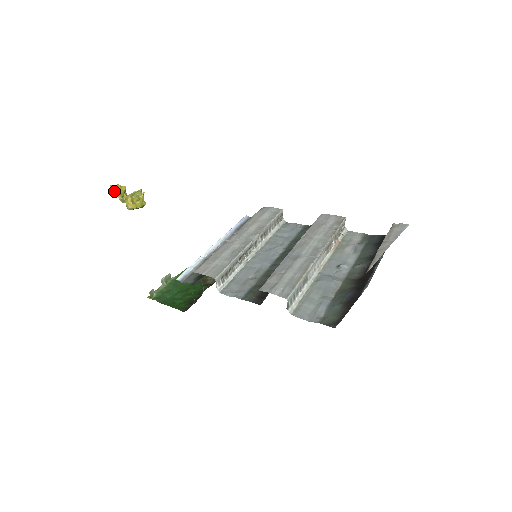
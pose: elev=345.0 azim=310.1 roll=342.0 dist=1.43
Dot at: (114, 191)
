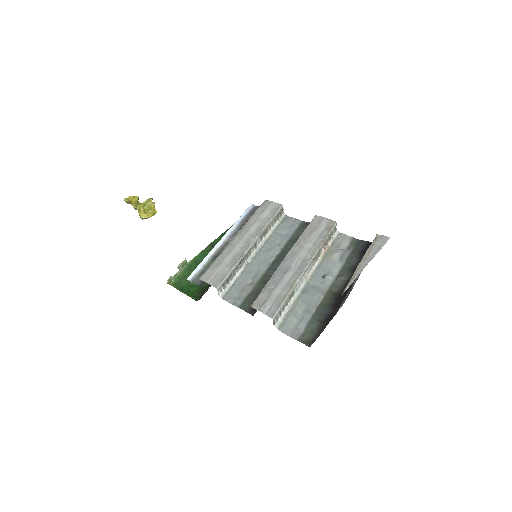
Dot at: (128, 202)
